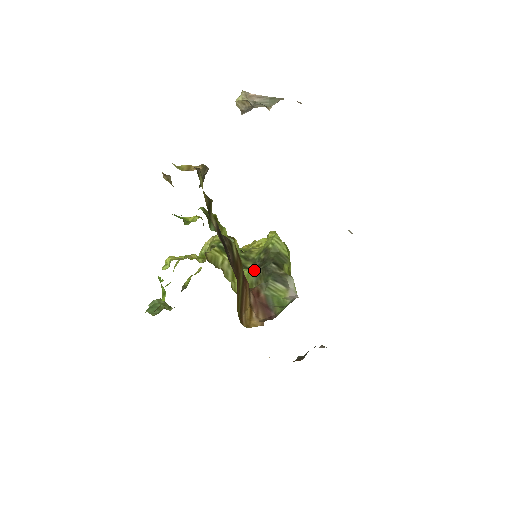
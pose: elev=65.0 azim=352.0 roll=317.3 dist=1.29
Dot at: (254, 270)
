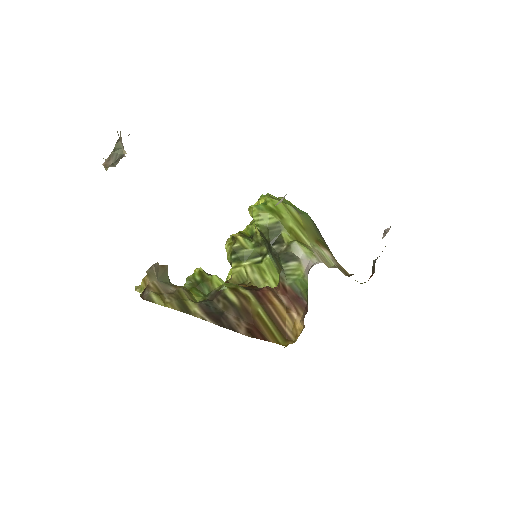
Dot at: (270, 254)
